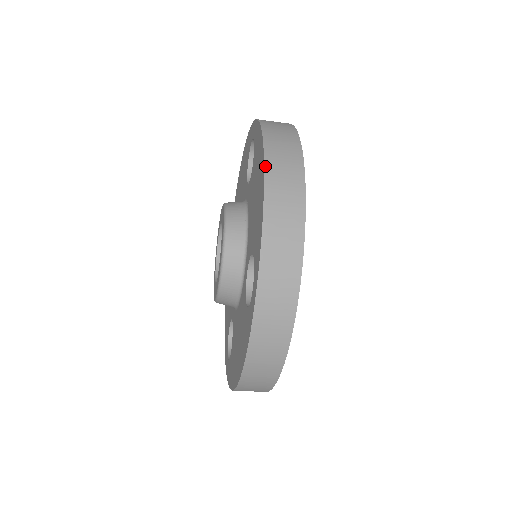
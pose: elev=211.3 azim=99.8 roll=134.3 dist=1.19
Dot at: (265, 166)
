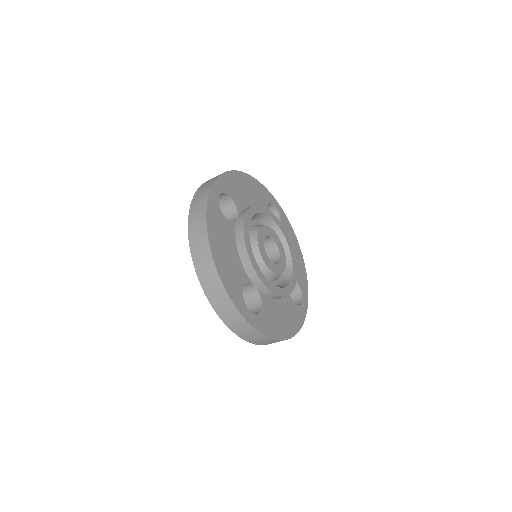
Dot at: (193, 261)
